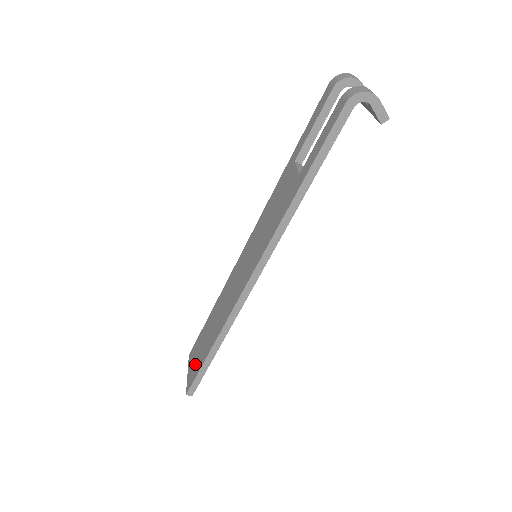
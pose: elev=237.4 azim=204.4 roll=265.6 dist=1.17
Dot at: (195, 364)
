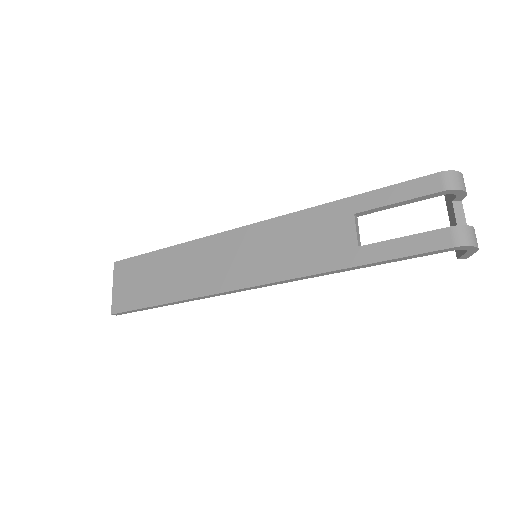
Dot at: (130, 291)
